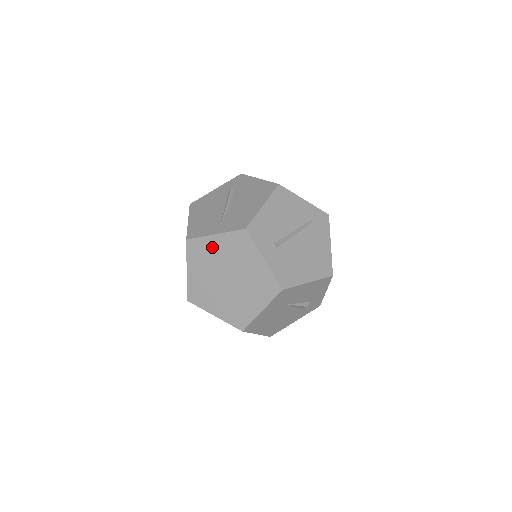
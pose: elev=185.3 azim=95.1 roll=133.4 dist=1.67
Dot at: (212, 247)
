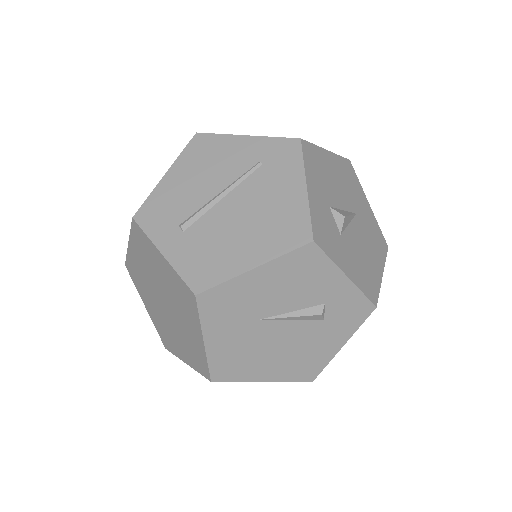
Dot at: (136, 263)
